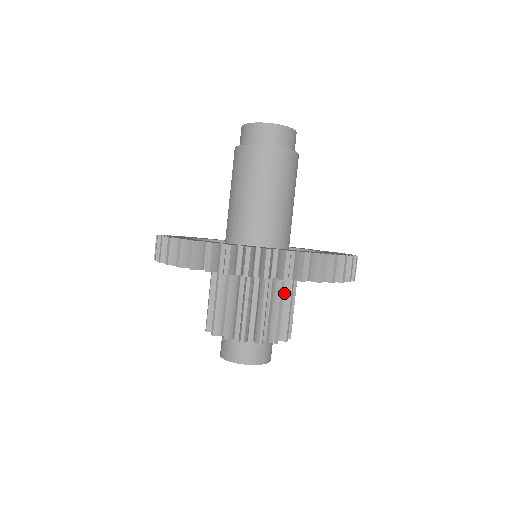
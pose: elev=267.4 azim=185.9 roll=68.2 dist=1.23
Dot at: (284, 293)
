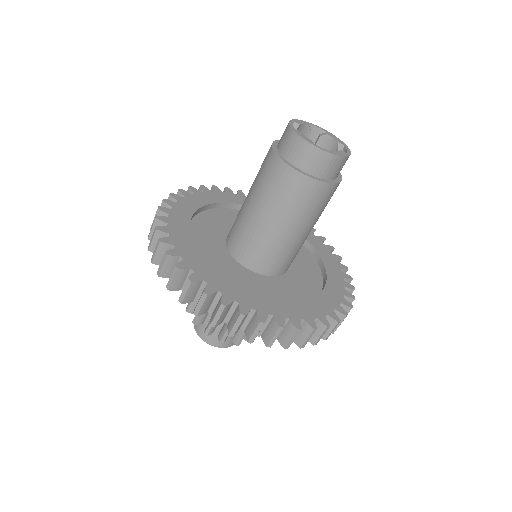
Dot at: occluded
